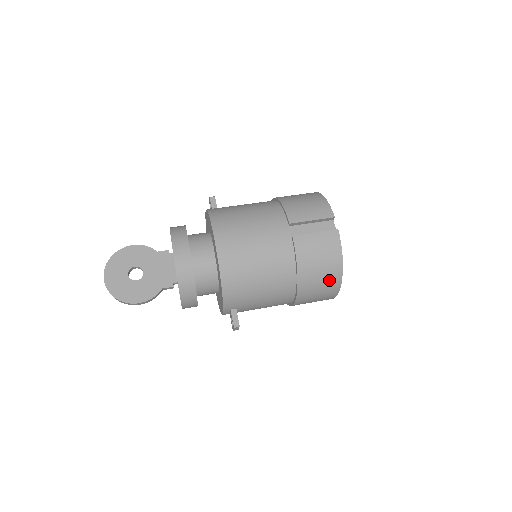
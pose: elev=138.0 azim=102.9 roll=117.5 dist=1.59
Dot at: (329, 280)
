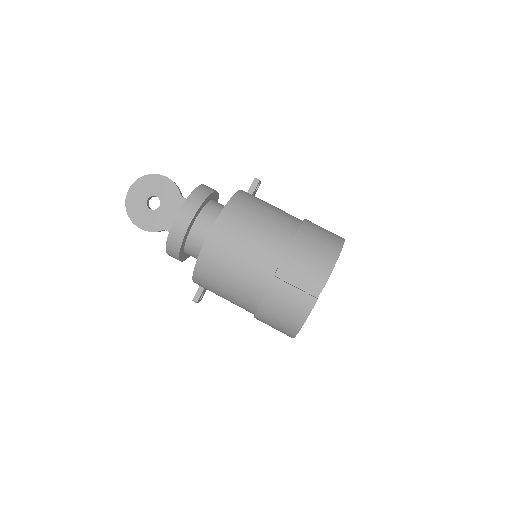
Dot at: (285, 327)
